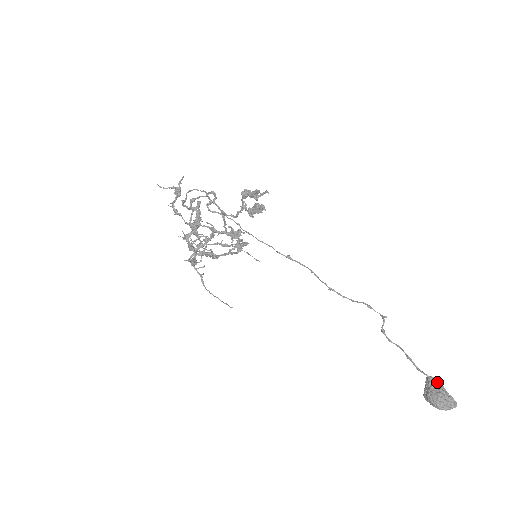
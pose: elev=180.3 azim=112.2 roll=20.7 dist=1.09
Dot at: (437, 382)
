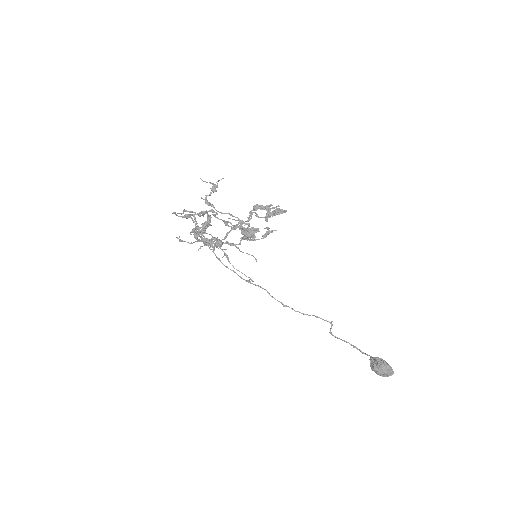
Dot at: (379, 358)
